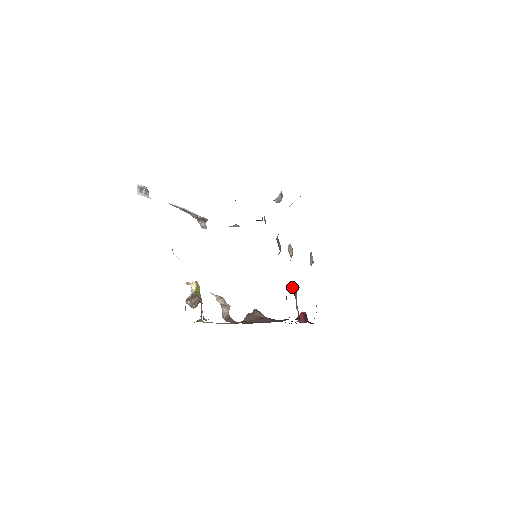
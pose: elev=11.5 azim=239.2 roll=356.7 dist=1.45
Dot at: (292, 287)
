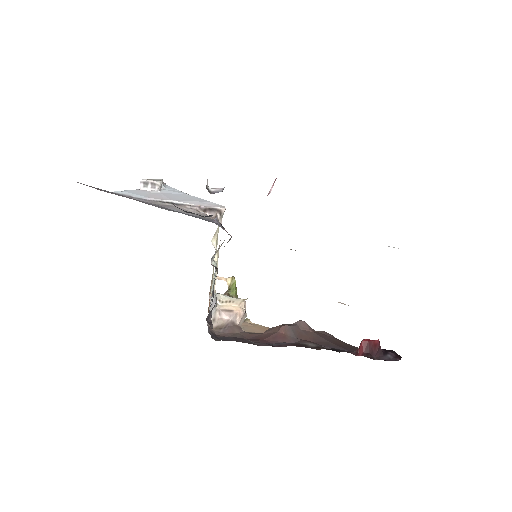
Dot at: occluded
